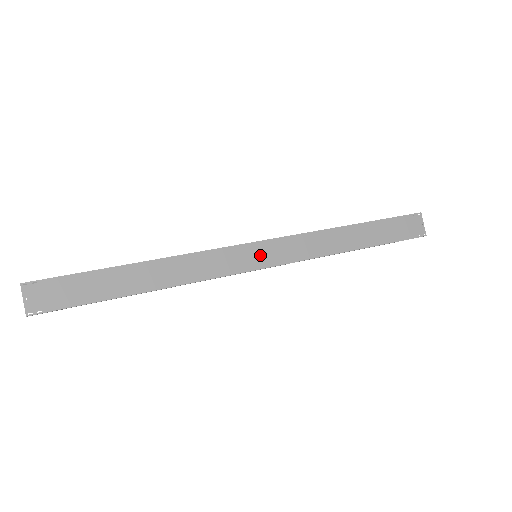
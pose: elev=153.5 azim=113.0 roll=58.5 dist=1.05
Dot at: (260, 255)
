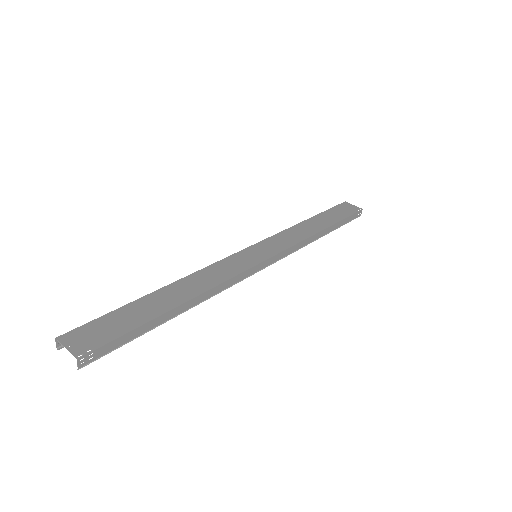
Dot at: (258, 253)
